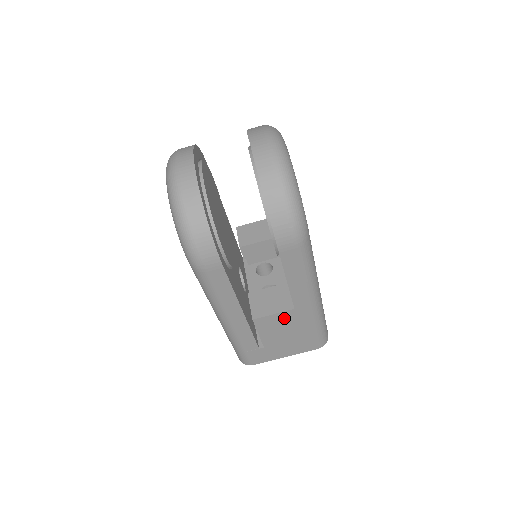
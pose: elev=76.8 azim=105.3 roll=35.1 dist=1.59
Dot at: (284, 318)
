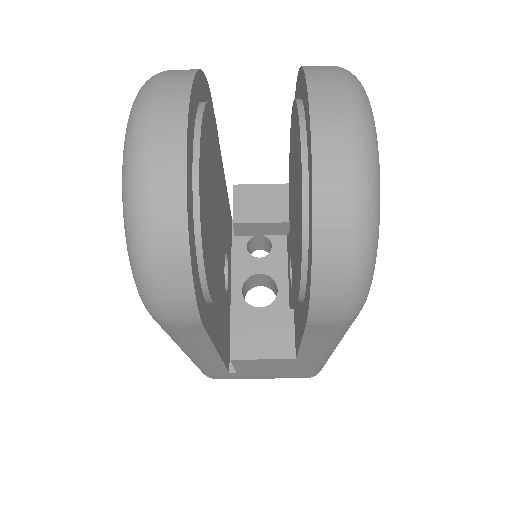
Dot at: (276, 362)
